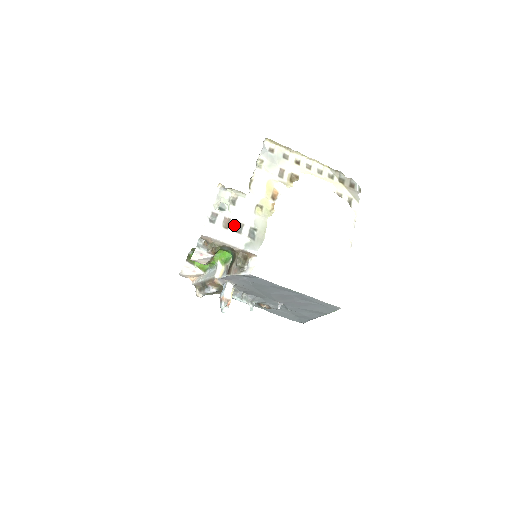
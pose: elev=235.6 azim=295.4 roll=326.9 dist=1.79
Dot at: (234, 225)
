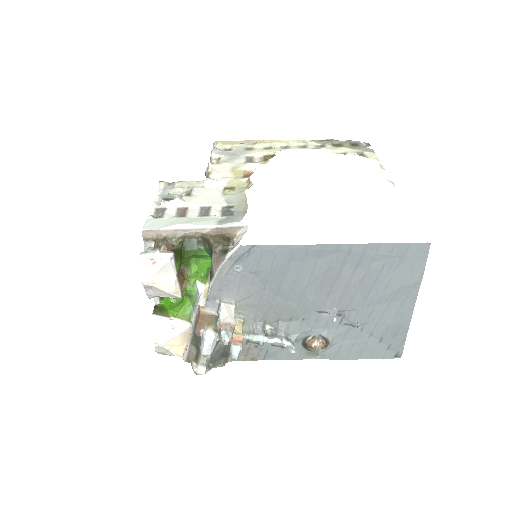
Dot at: (195, 211)
